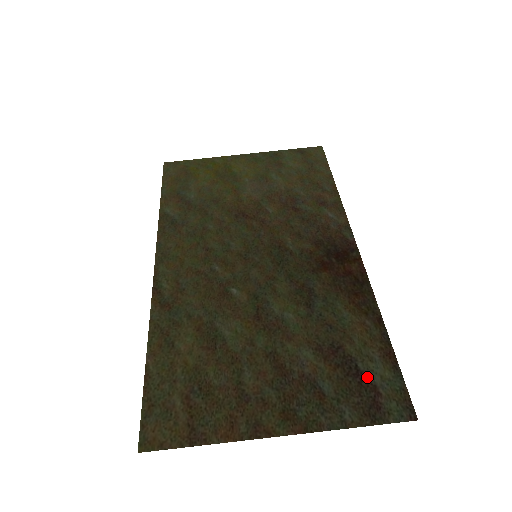
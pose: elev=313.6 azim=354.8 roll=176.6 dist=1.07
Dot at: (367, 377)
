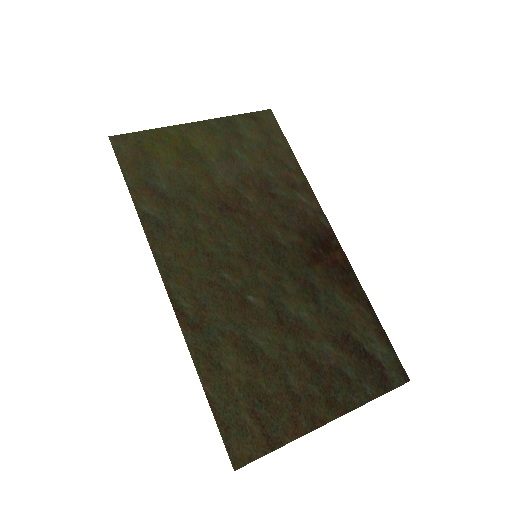
Dot at: (373, 356)
